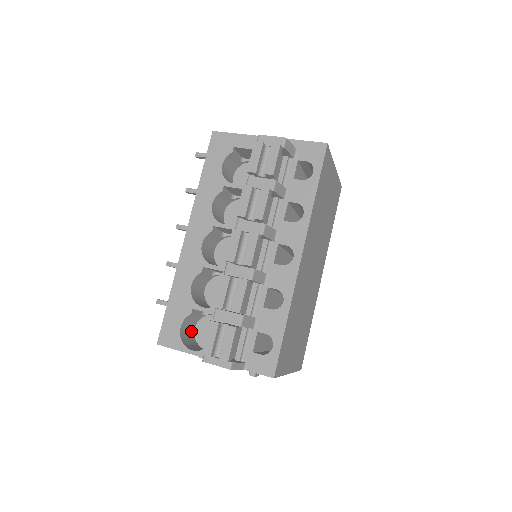
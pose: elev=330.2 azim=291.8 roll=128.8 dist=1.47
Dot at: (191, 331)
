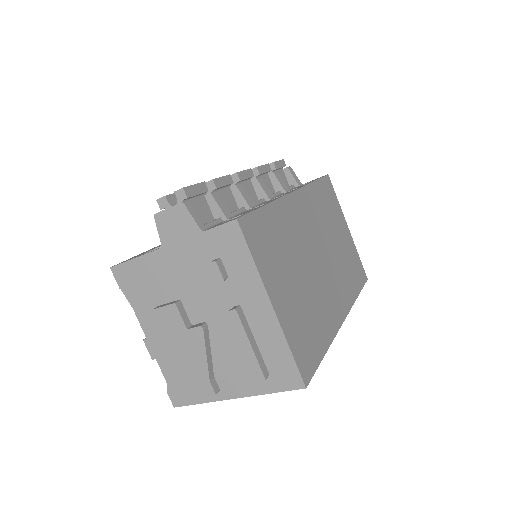
Dot at: occluded
